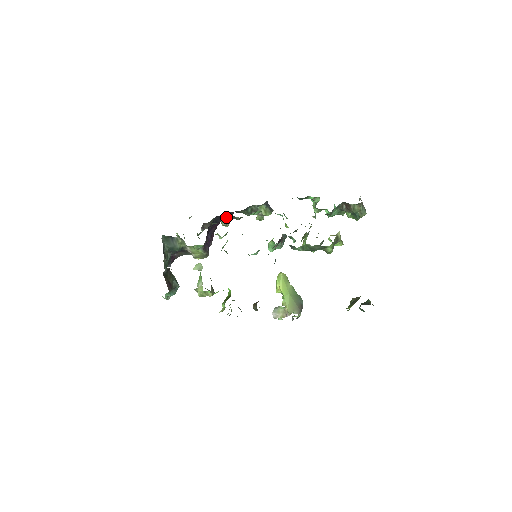
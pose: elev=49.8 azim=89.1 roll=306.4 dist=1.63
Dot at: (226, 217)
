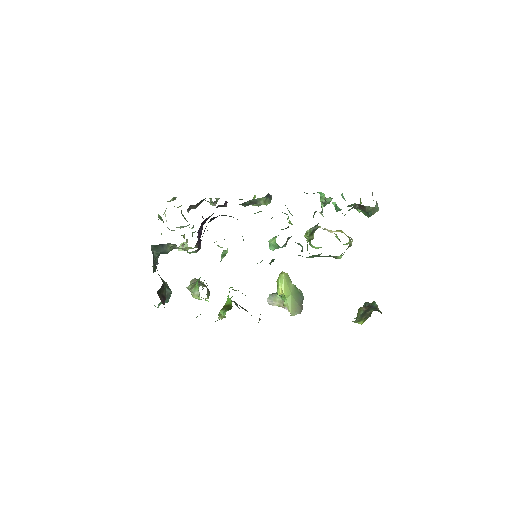
Dot at: (222, 215)
